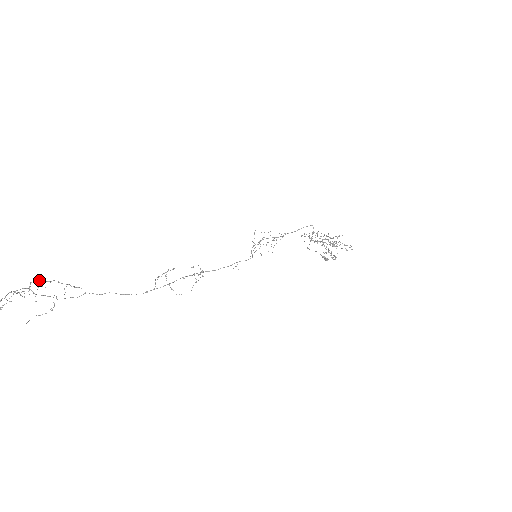
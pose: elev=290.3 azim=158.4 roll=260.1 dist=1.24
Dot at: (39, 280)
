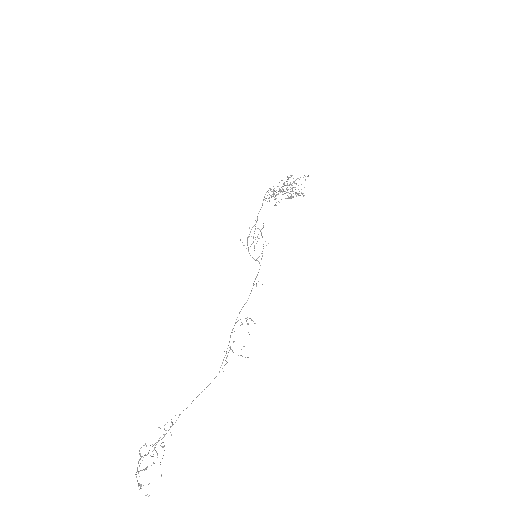
Dot at: (143, 445)
